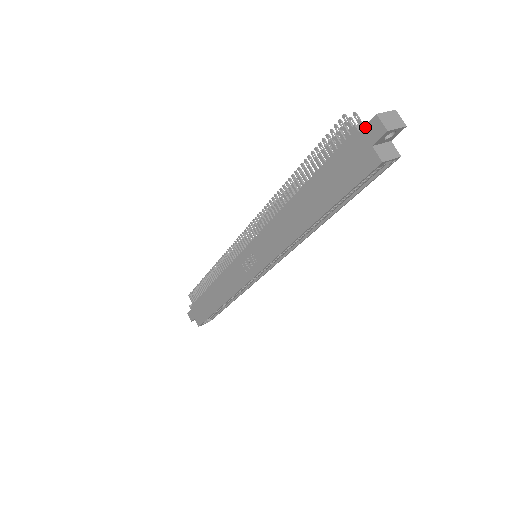
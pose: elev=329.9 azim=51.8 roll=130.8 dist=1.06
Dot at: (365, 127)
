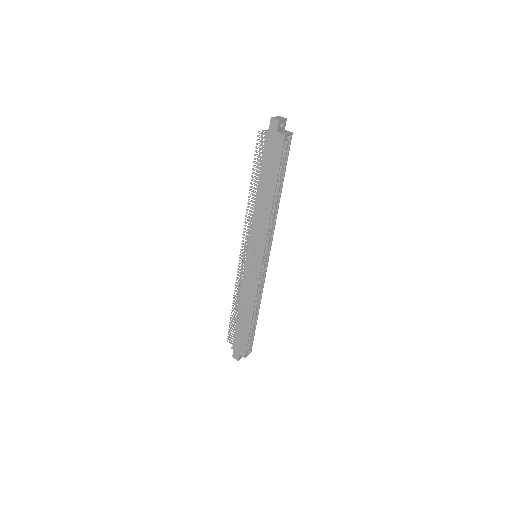
Dot at: (269, 127)
